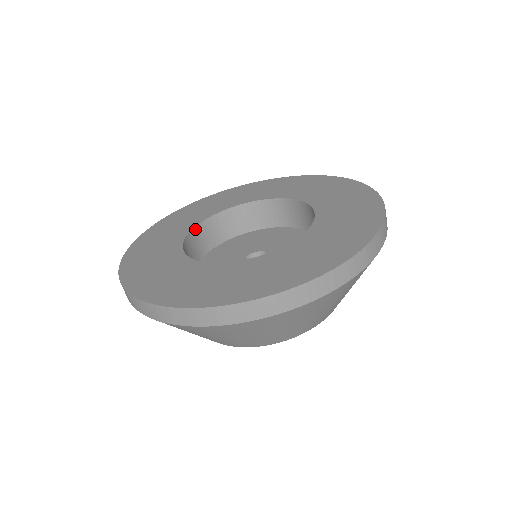
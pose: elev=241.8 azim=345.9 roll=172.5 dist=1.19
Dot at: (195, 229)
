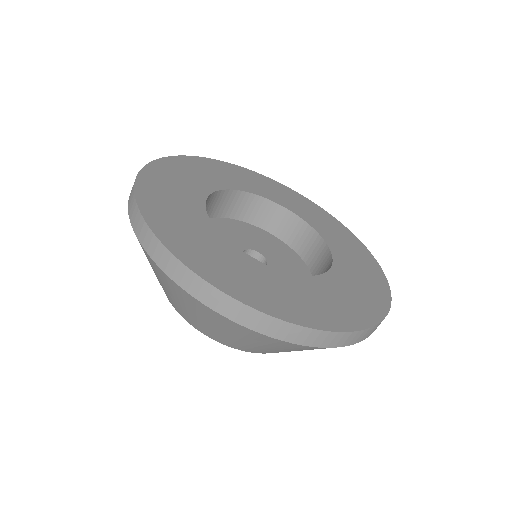
Dot at: (206, 217)
